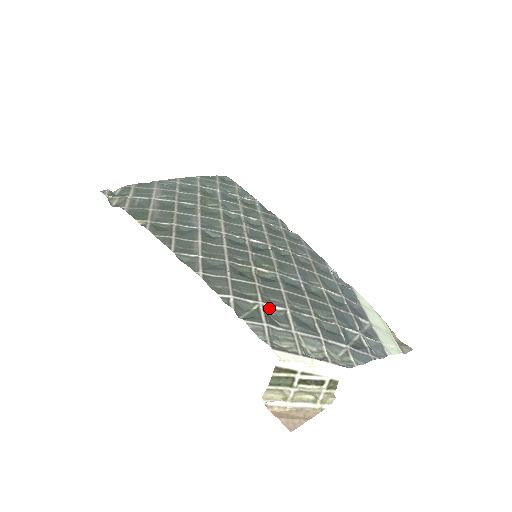
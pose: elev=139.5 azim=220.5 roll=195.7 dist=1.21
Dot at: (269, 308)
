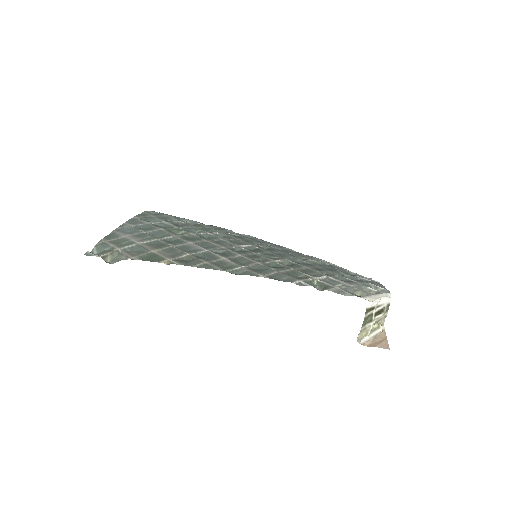
Dot at: (320, 279)
